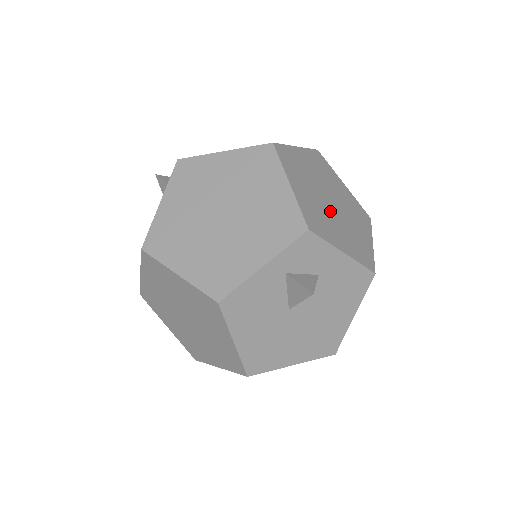
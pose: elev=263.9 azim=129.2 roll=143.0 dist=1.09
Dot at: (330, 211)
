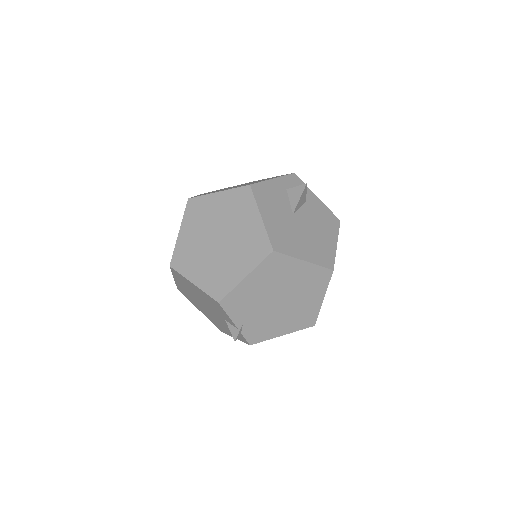
Dot at: occluded
